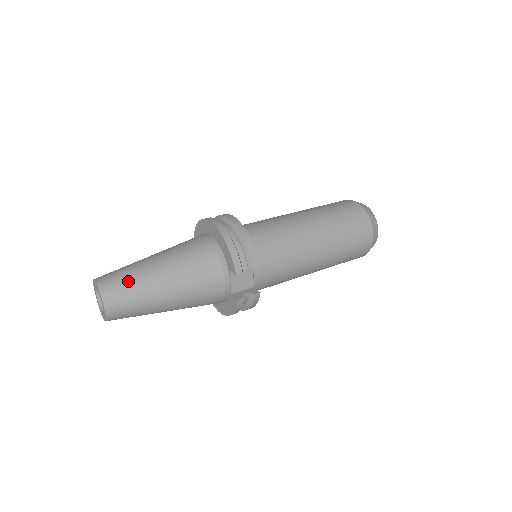
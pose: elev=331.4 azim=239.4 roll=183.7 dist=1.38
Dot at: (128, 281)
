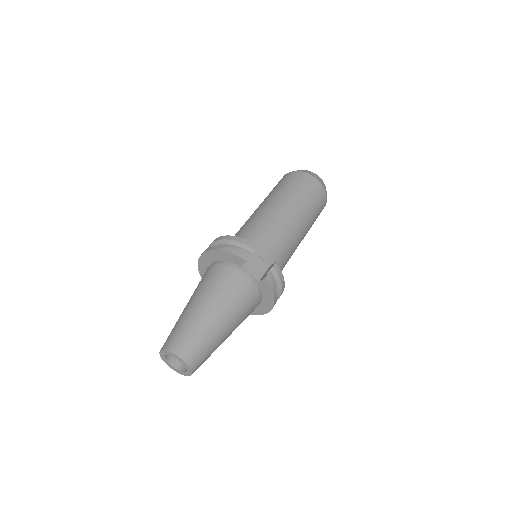
Dot at: (181, 329)
